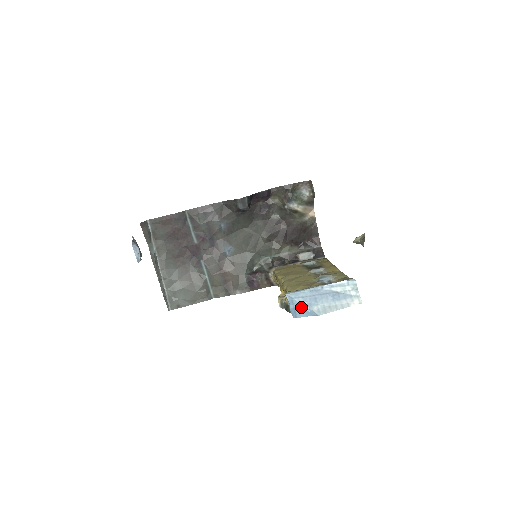
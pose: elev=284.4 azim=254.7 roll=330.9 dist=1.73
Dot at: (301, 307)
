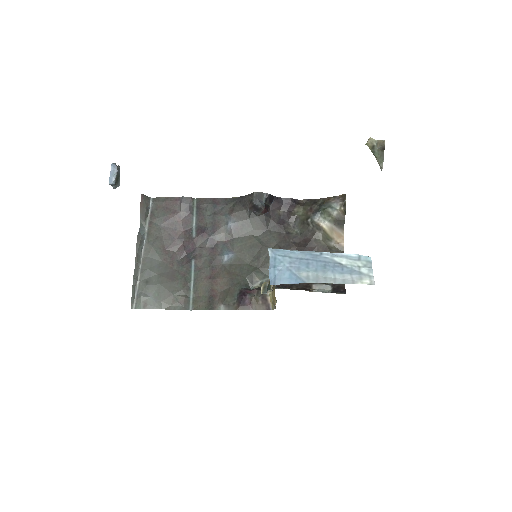
Dot at: (284, 269)
